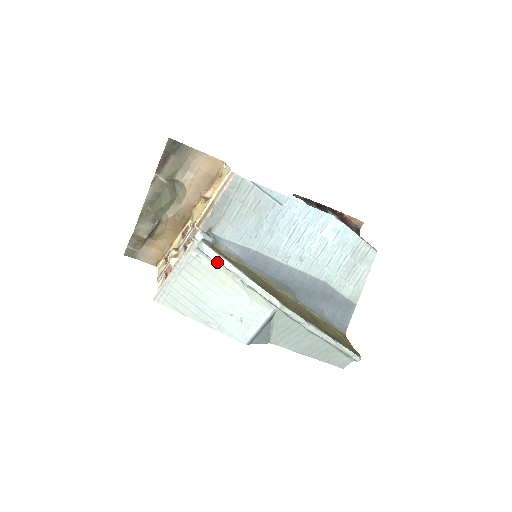
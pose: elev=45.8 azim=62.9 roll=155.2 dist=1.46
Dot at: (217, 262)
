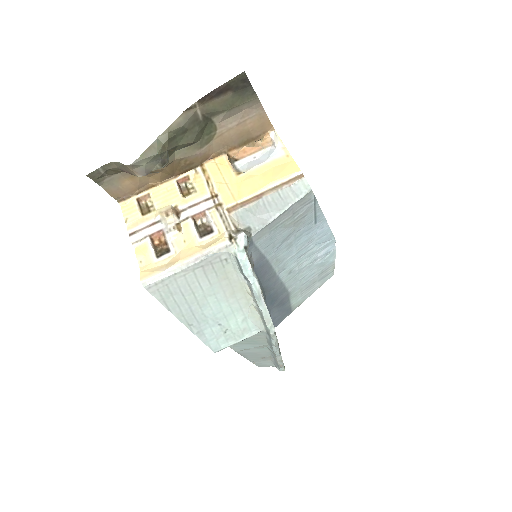
Dot at: (244, 275)
